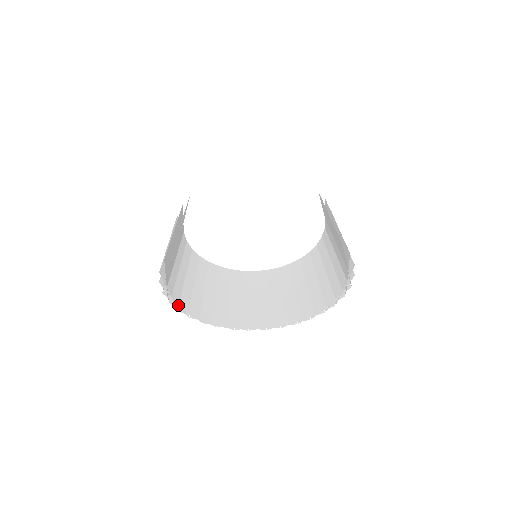
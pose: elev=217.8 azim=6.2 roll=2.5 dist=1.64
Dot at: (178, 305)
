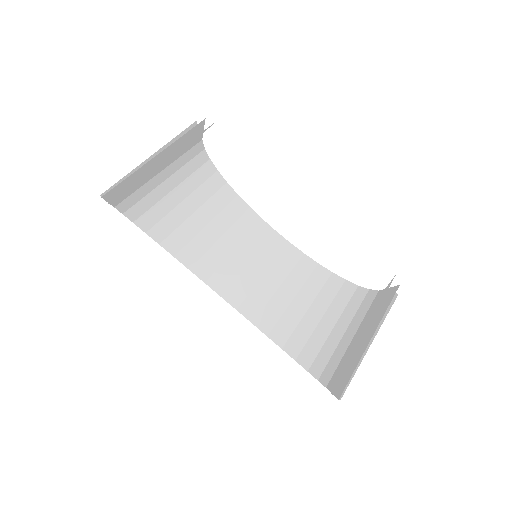
Dot at: (159, 243)
